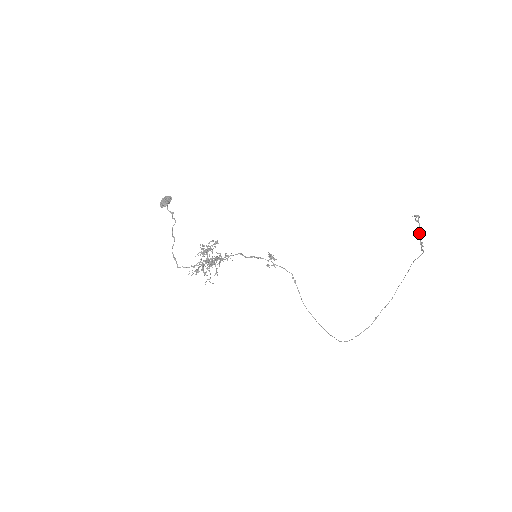
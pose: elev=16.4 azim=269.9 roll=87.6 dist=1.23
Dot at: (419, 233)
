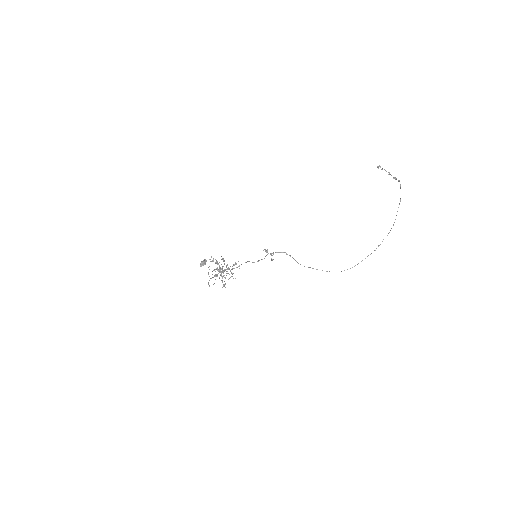
Dot at: (388, 174)
